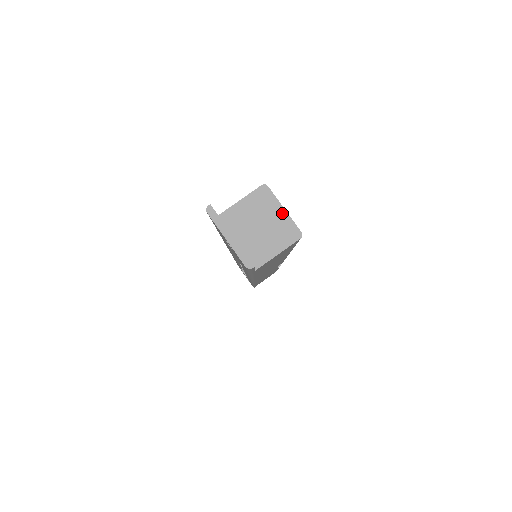
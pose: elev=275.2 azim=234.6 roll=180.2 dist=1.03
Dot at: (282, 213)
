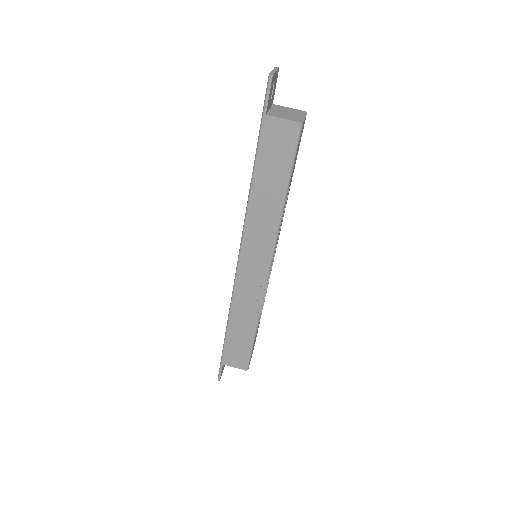
Dot at: (303, 117)
